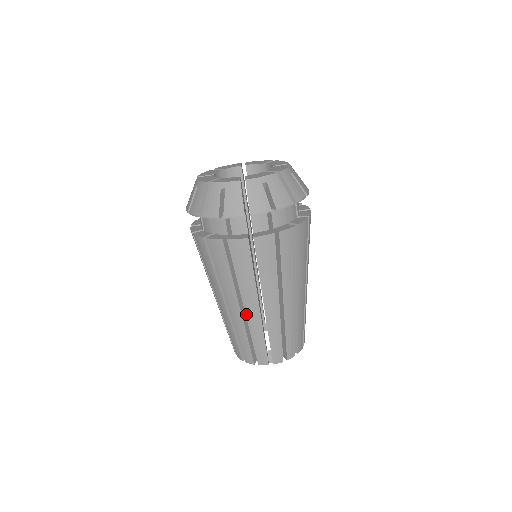
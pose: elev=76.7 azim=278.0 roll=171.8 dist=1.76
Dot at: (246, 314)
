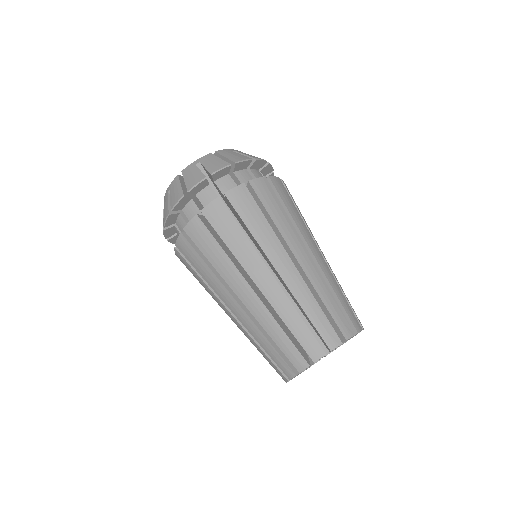
Dot at: (246, 306)
